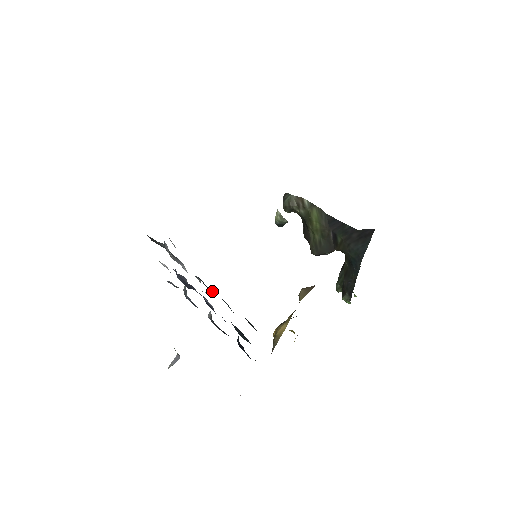
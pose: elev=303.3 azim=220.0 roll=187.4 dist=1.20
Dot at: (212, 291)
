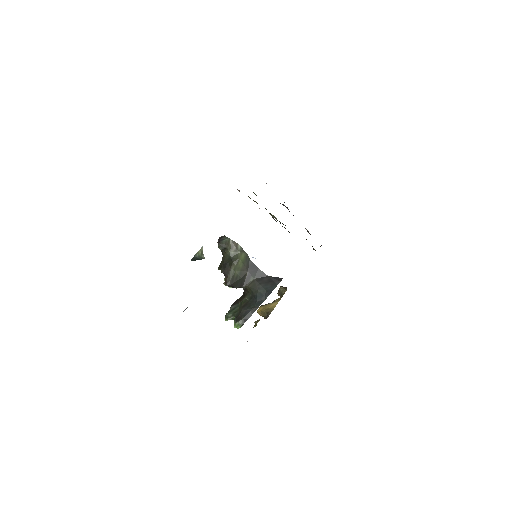
Dot at: occluded
